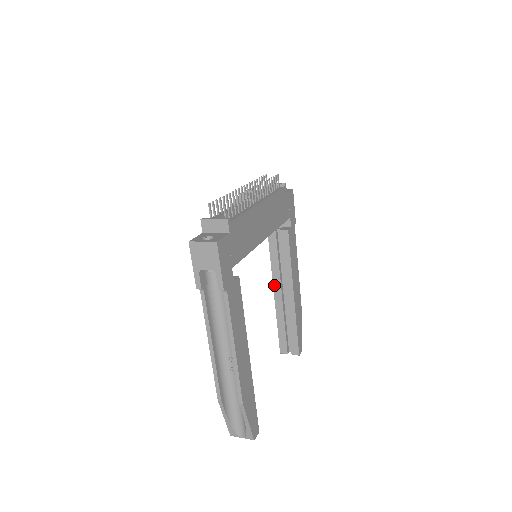
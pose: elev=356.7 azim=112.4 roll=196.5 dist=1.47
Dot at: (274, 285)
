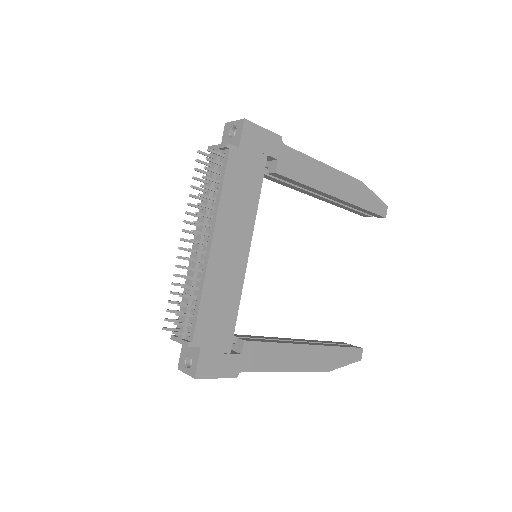
Dot at: (310, 195)
